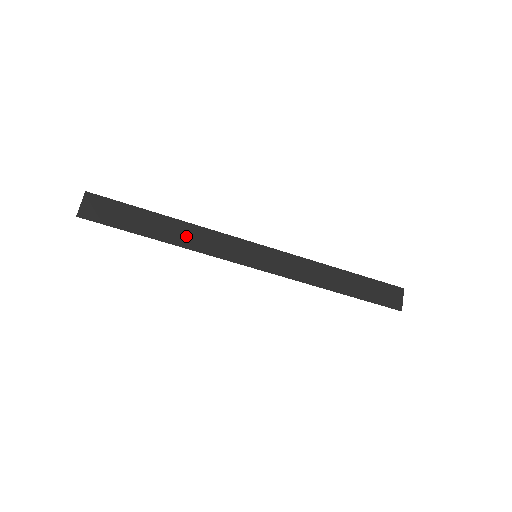
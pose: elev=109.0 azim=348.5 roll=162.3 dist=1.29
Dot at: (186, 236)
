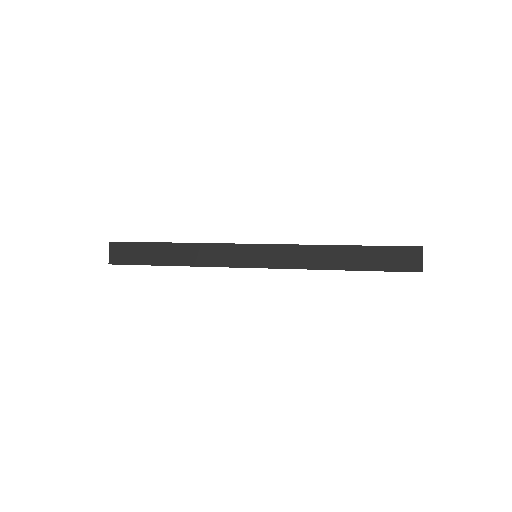
Dot at: (192, 255)
